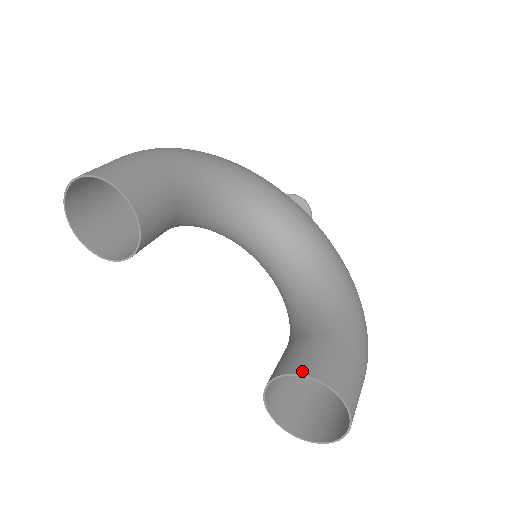
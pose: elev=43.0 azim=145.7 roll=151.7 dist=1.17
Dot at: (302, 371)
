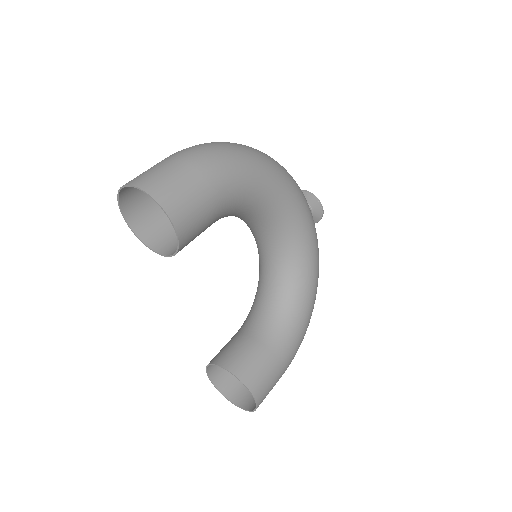
Dot at: (241, 376)
